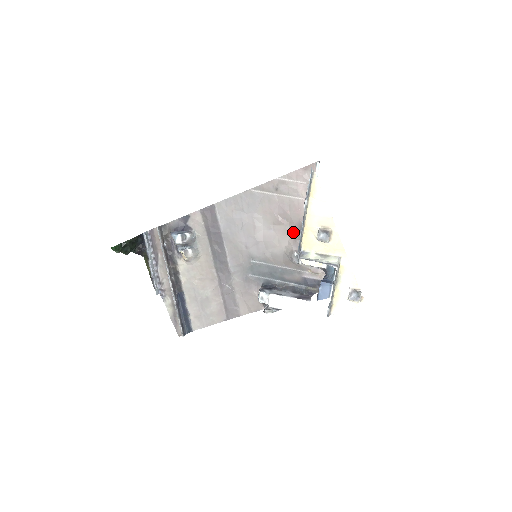
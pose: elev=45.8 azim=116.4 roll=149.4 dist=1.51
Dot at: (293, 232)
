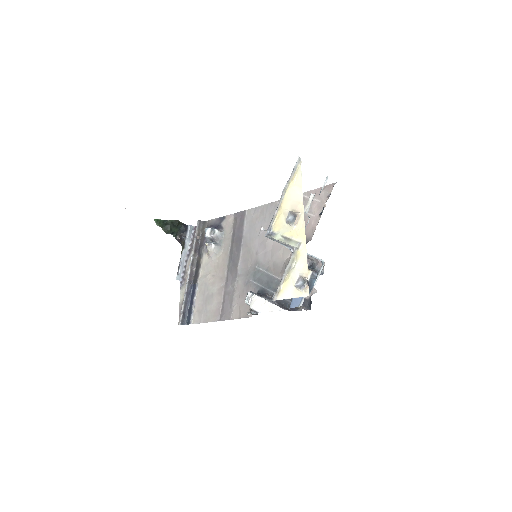
Dot at: occluded
